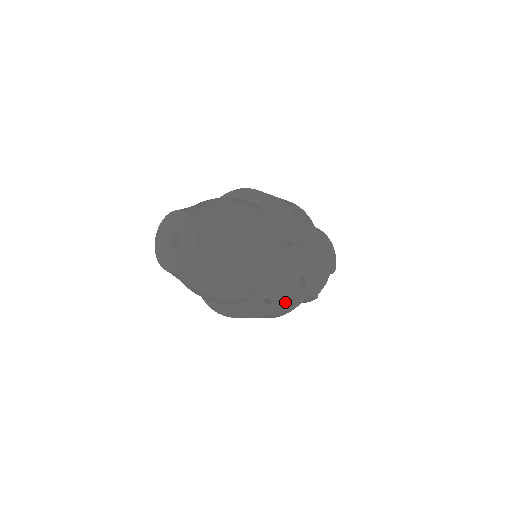
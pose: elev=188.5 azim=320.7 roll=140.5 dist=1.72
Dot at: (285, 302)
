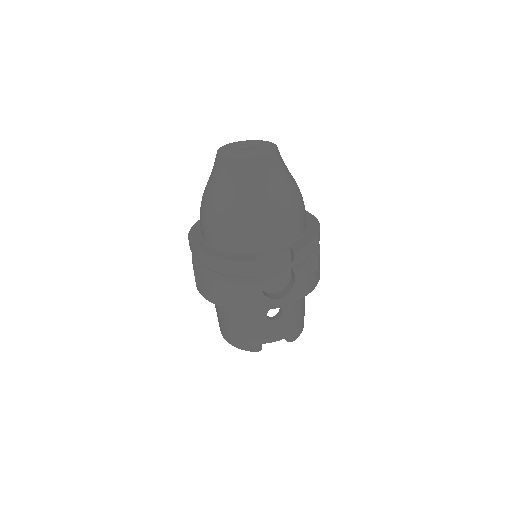
Dot at: occluded
